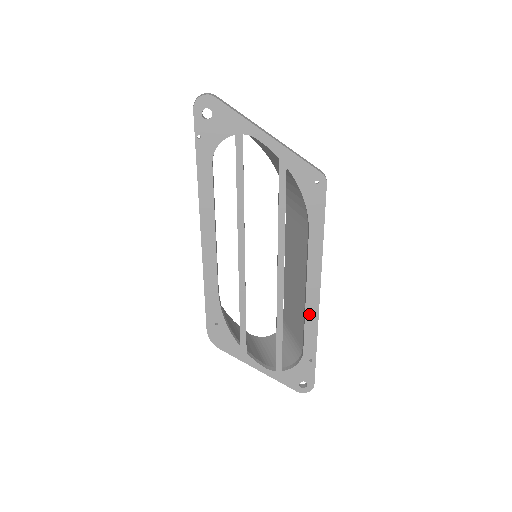
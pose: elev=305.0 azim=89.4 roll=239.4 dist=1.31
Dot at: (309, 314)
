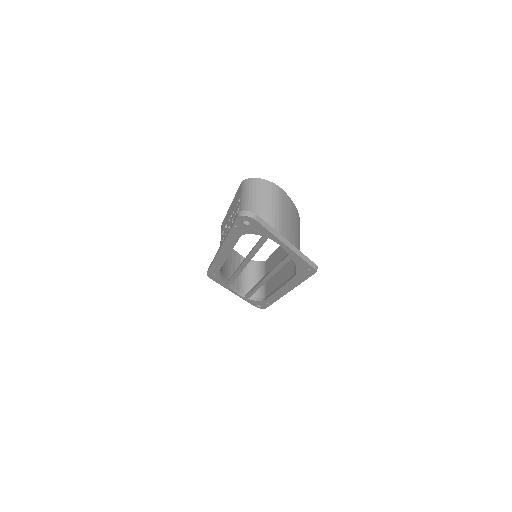
Dot at: (276, 295)
